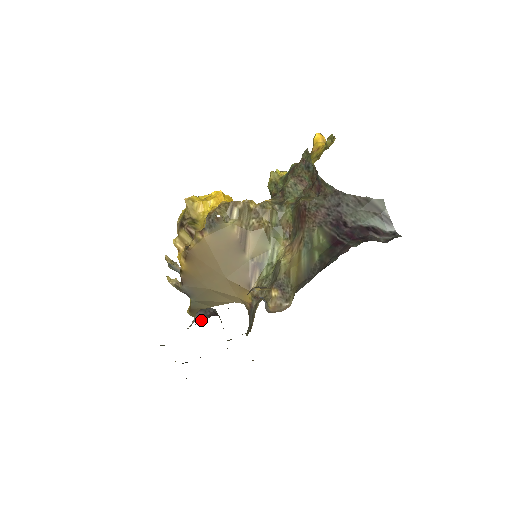
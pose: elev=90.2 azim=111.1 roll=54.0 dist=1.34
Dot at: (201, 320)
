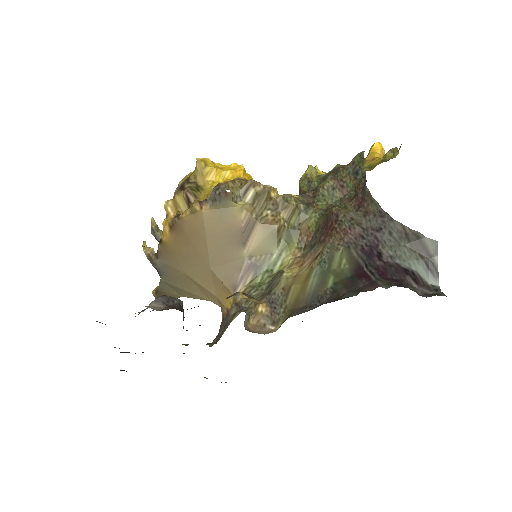
Dot at: (158, 309)
